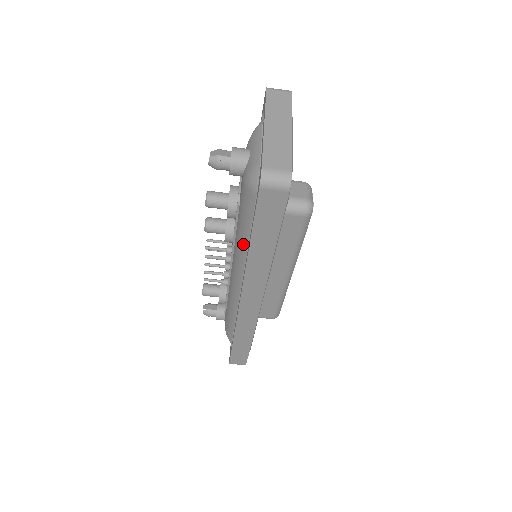
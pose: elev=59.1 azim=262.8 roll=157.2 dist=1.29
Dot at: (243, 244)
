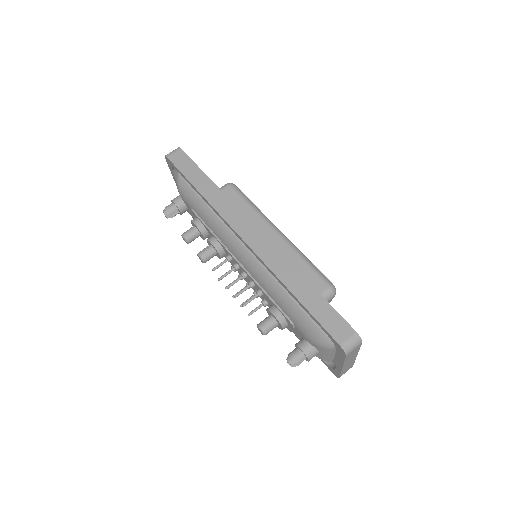
Dot at: (209, 215)
